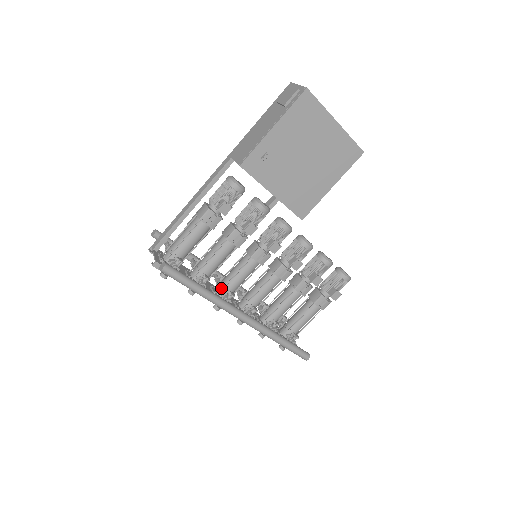
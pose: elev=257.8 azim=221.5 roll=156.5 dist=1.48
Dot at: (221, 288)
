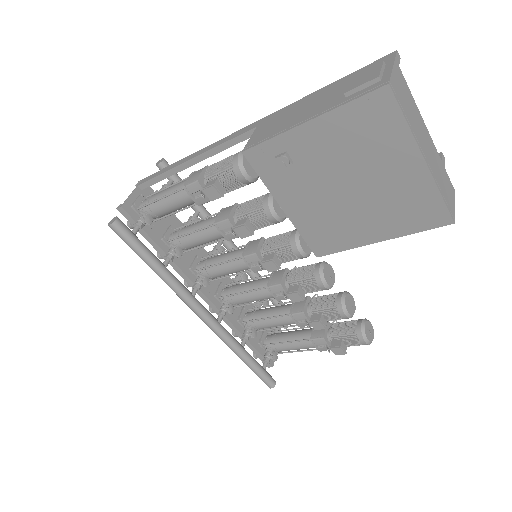
Dot at: (202, 266)
